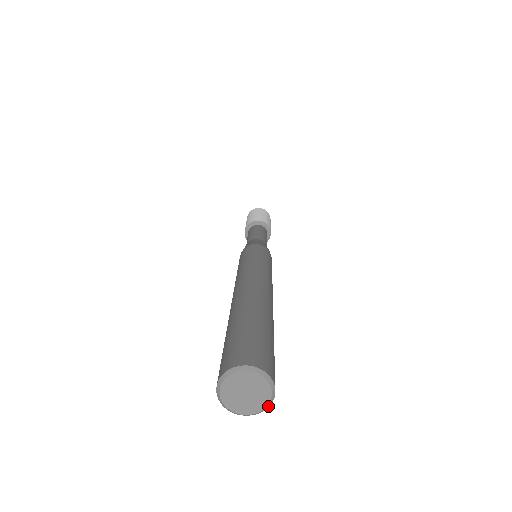
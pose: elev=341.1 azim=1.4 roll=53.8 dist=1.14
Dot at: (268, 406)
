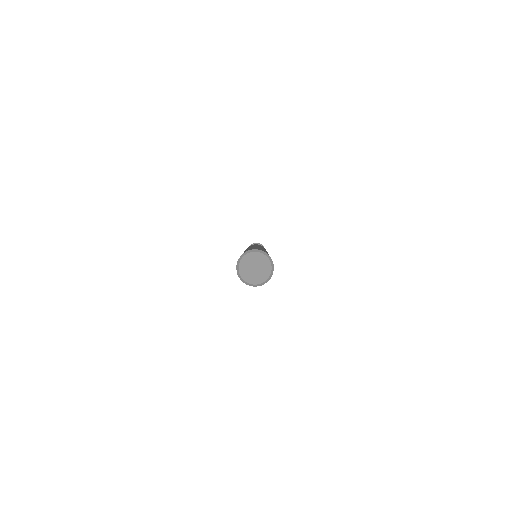
Dot at: (272, 273)
